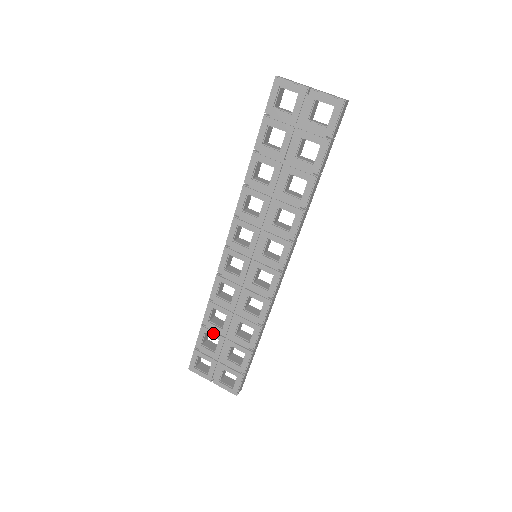
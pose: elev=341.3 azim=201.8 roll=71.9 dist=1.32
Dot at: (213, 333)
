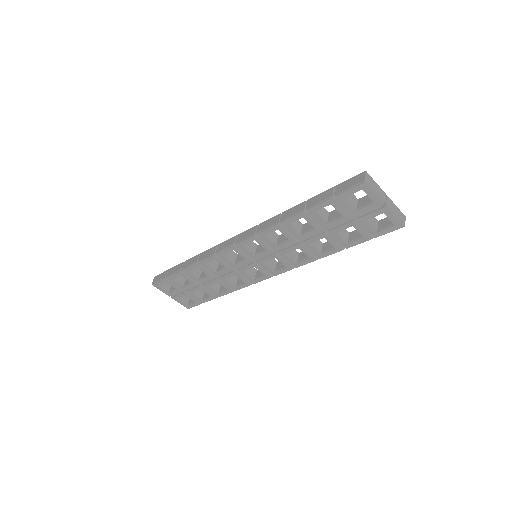
Dot at: (189, 278)
